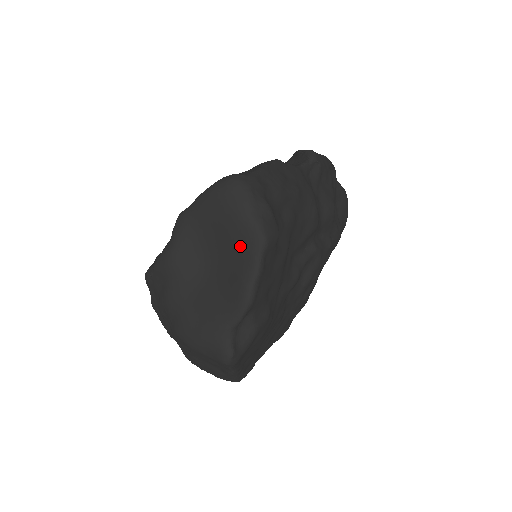
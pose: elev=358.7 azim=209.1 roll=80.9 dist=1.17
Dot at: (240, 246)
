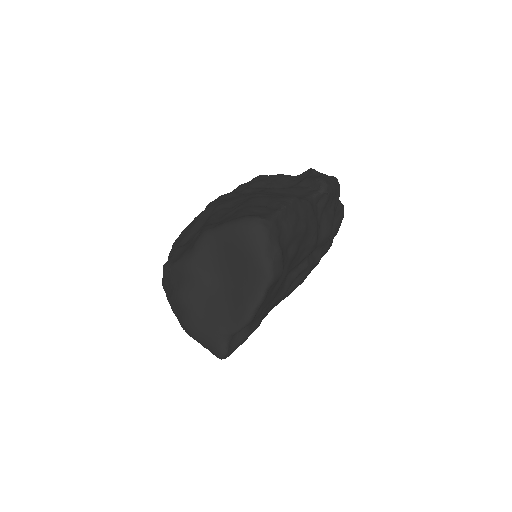
Dot at: (250, 277)
